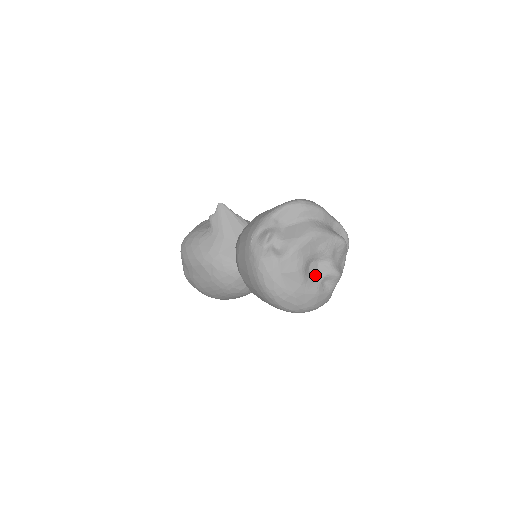
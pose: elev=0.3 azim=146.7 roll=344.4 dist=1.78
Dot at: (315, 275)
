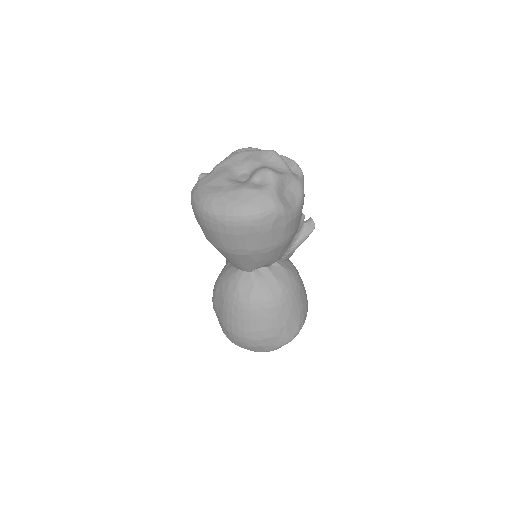
Dot at: (245, 181)
